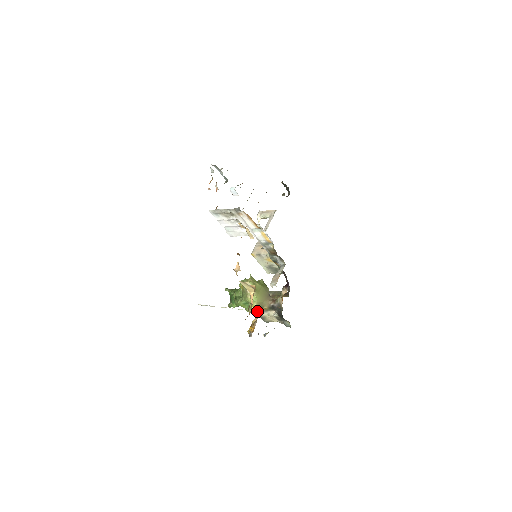
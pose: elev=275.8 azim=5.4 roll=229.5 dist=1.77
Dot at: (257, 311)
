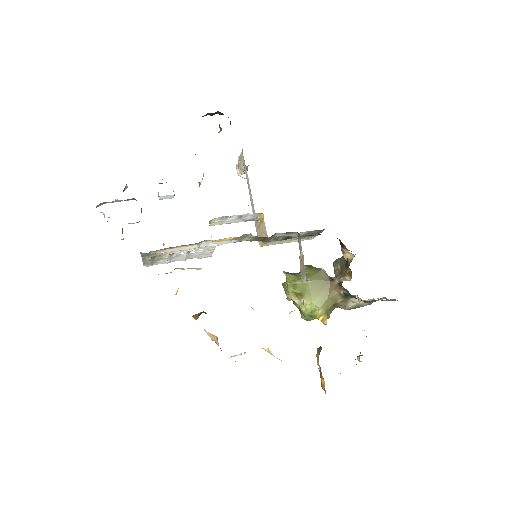
Dot at: (339, 307)
